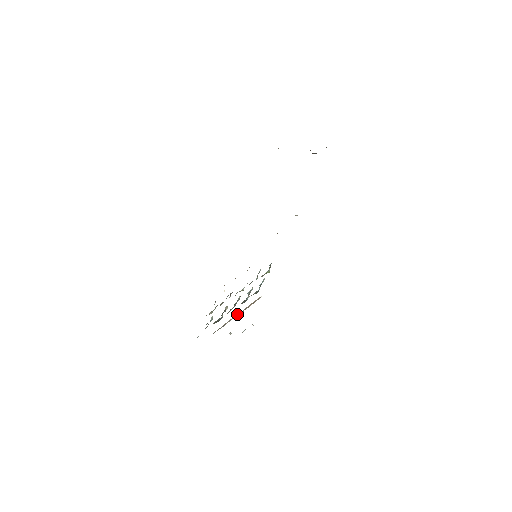
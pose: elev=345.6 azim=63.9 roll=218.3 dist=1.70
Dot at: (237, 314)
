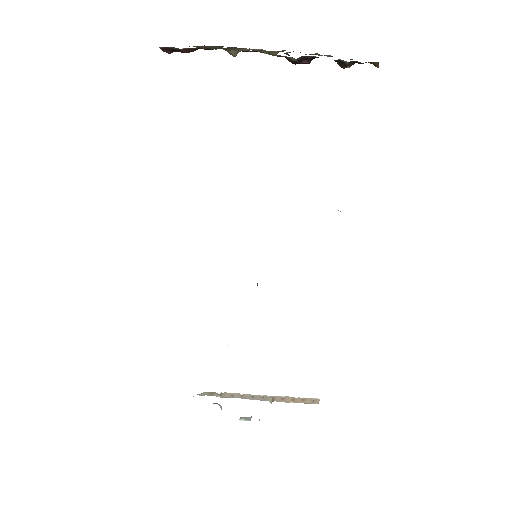
Dot at: occluded
